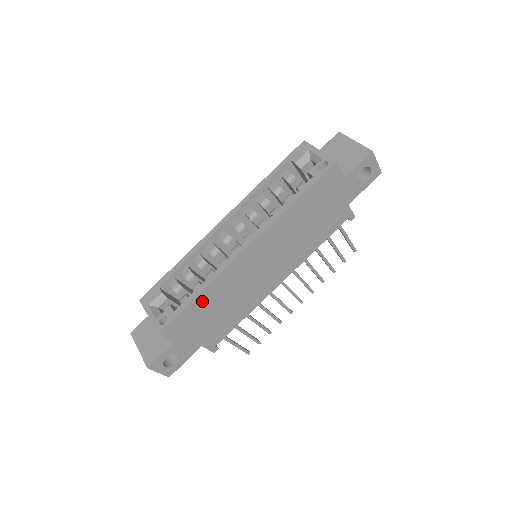
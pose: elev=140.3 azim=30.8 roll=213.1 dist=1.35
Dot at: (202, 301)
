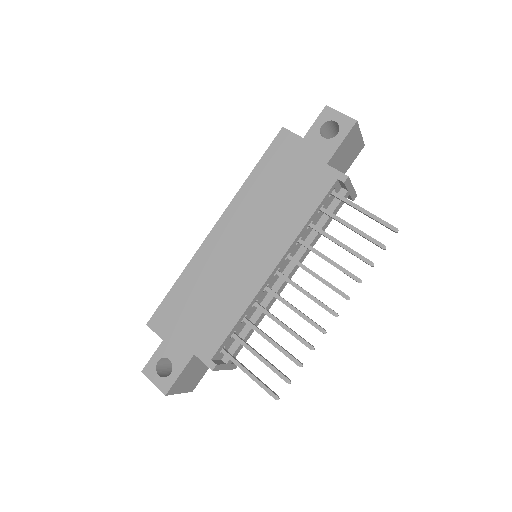
Dot at: (182, 289)
